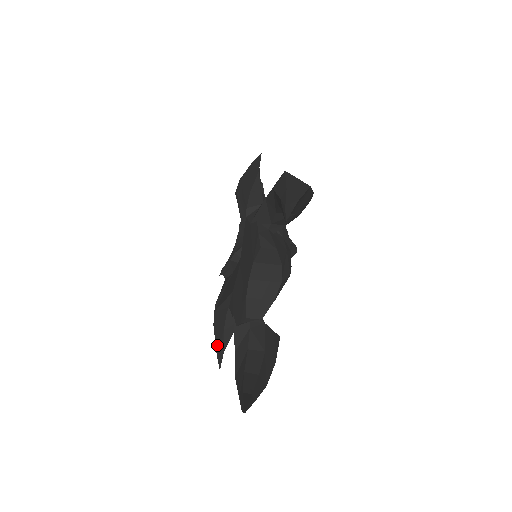
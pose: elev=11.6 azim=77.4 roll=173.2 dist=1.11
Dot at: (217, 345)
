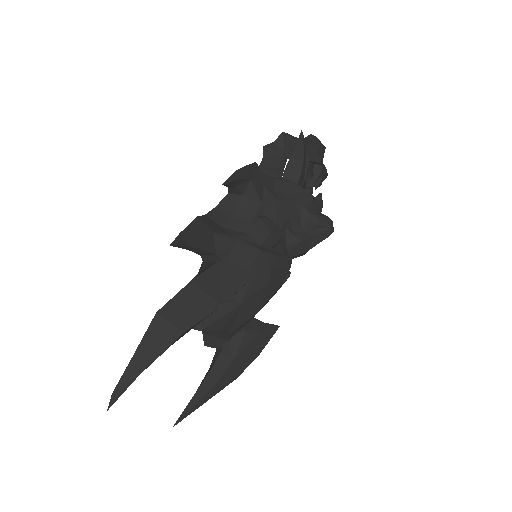
Dot at: occluded
